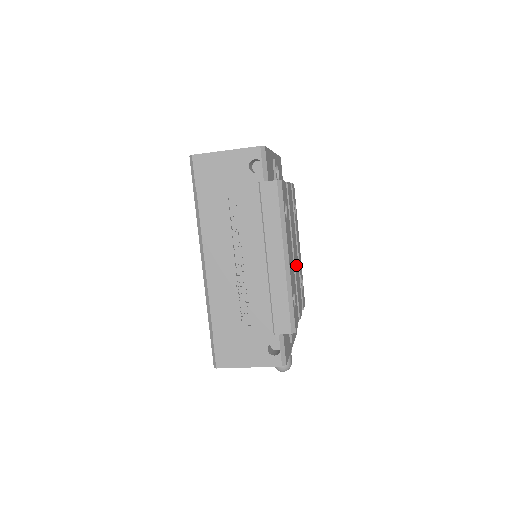
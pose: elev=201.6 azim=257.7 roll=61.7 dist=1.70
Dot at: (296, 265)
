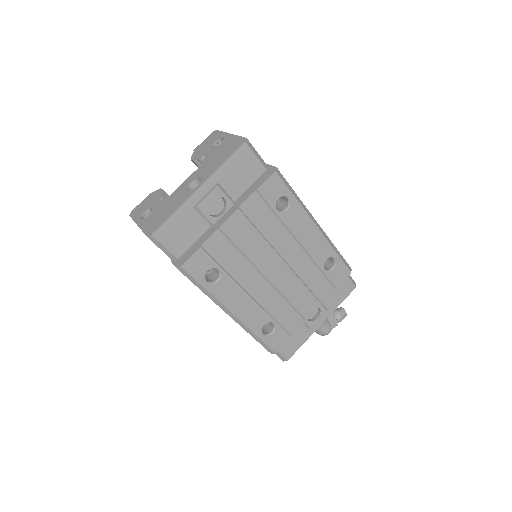
Dot at: (286, 278)
